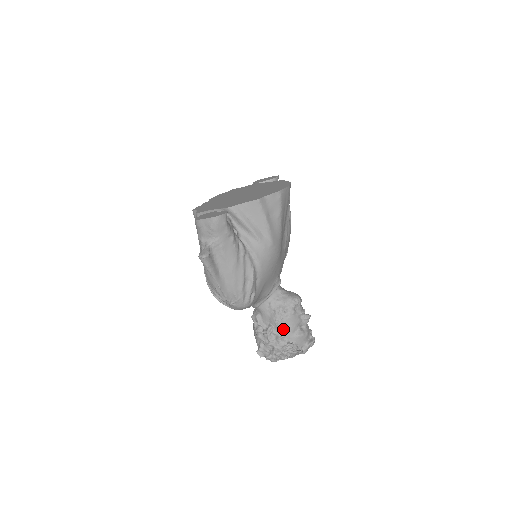
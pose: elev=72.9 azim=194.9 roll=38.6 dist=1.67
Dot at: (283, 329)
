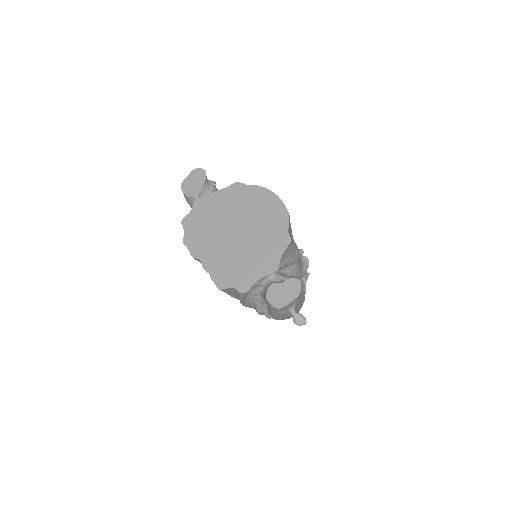
Dot at: occluded
